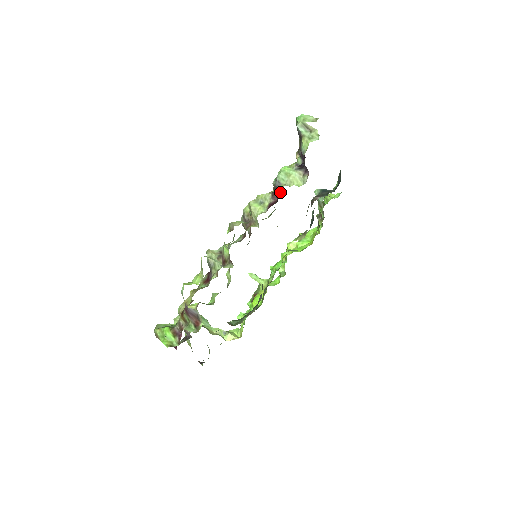
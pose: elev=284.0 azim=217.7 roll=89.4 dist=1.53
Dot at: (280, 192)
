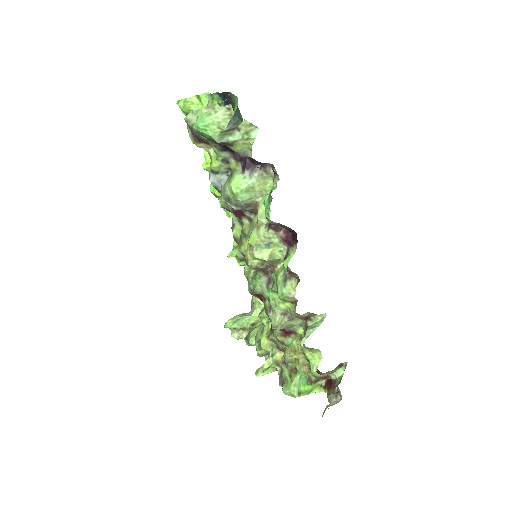
Dot at: (257, 210)
